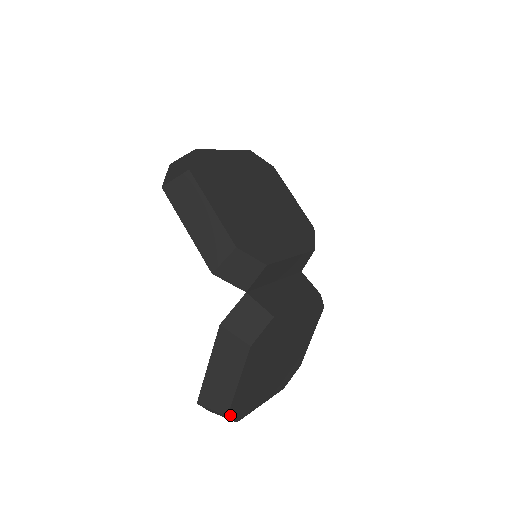
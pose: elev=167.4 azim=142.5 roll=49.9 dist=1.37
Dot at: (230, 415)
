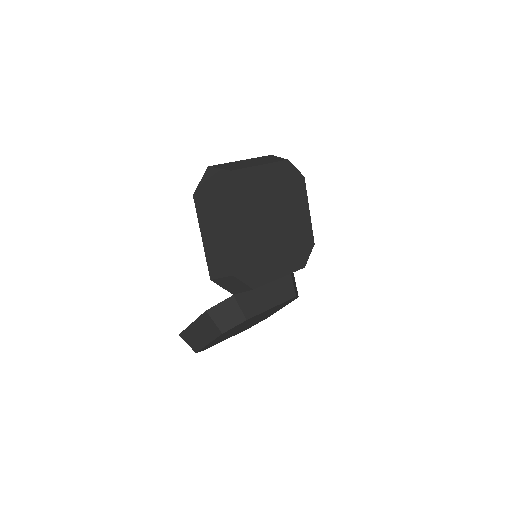
Dot at: occluded
